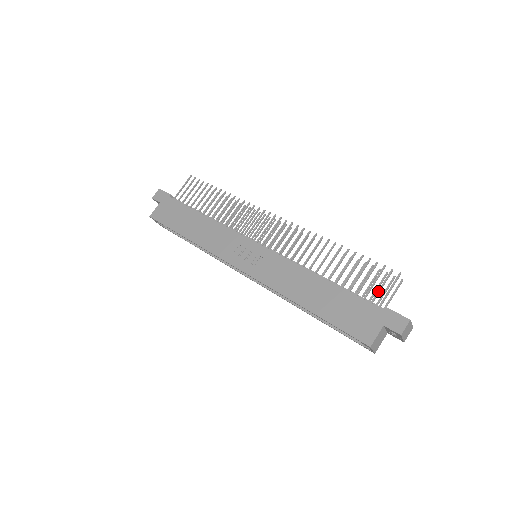
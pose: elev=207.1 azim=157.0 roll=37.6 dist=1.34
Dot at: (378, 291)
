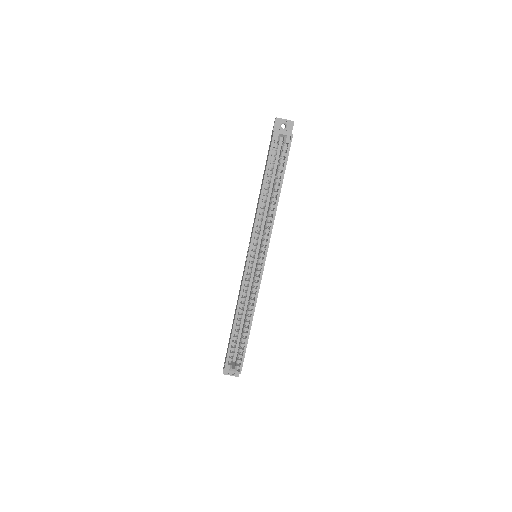
Dot at: occluded
